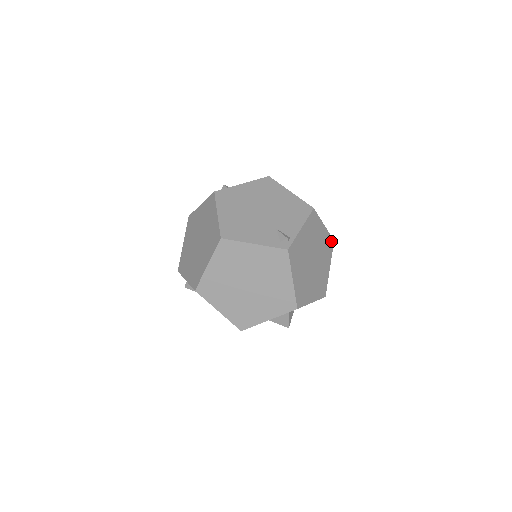
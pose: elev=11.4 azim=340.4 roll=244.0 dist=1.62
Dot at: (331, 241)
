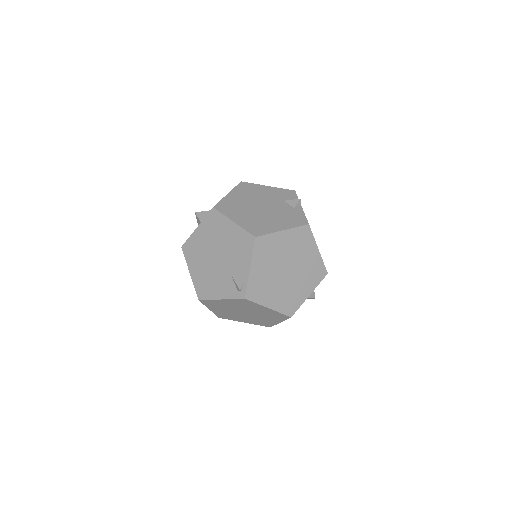
Dot at: (304, 229)
